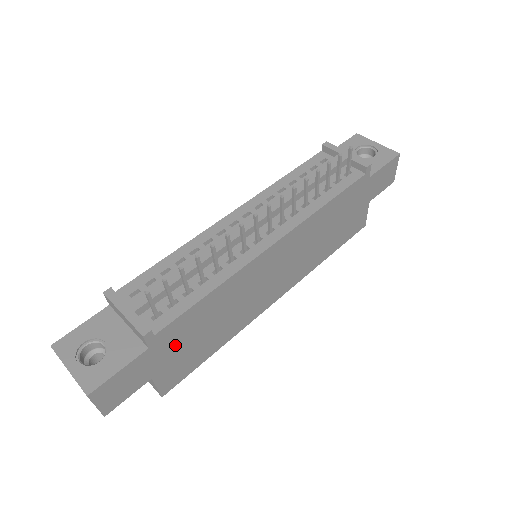
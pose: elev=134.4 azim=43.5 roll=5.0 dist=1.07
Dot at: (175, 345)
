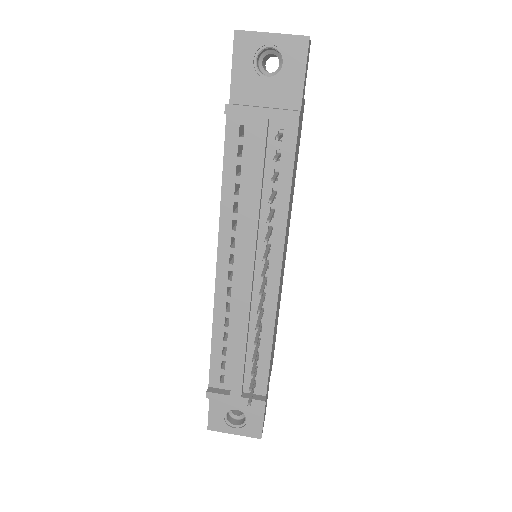
Dot at: (270, 368)
